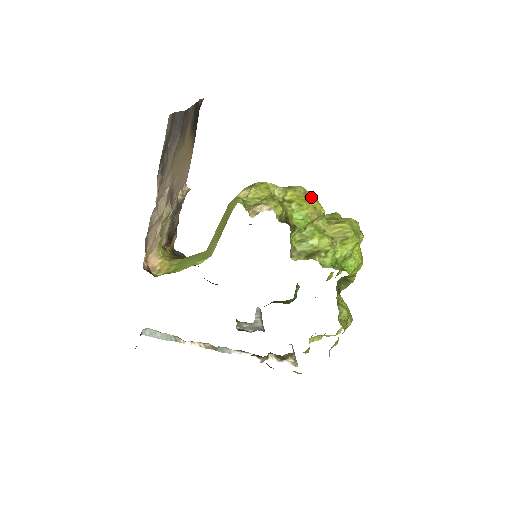
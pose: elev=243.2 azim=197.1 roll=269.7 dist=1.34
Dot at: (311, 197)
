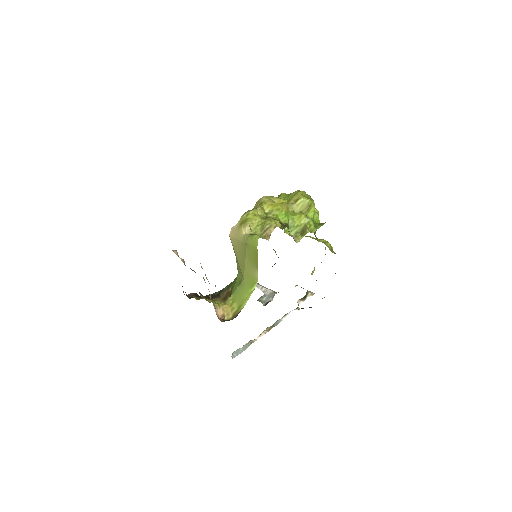
Dot at: (273, 199)
